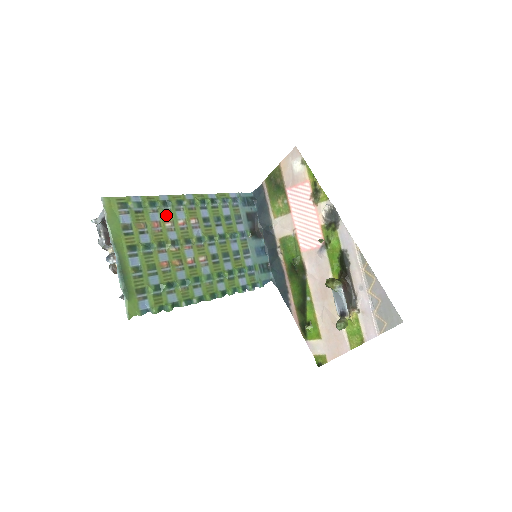
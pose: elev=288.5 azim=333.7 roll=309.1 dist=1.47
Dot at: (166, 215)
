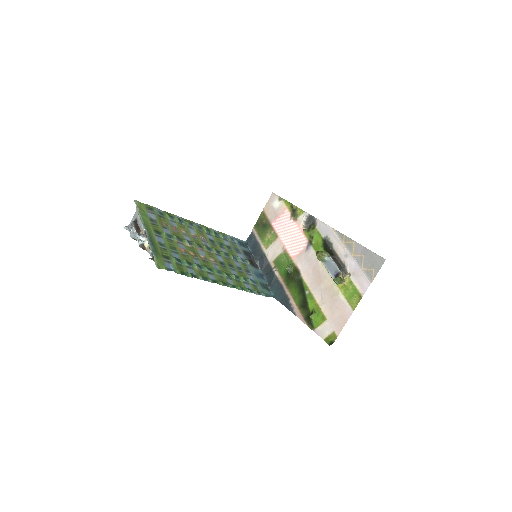
Dot at: (181, 226)
